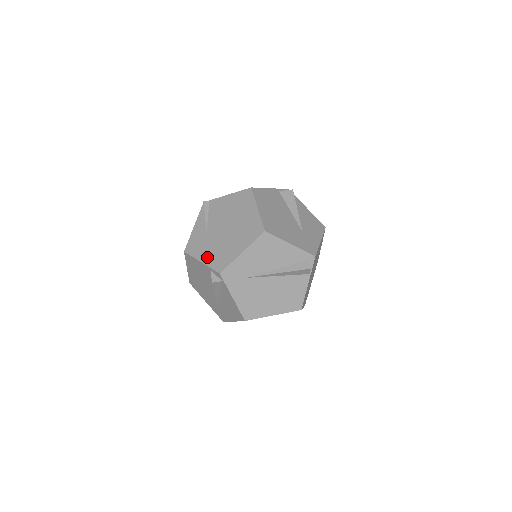
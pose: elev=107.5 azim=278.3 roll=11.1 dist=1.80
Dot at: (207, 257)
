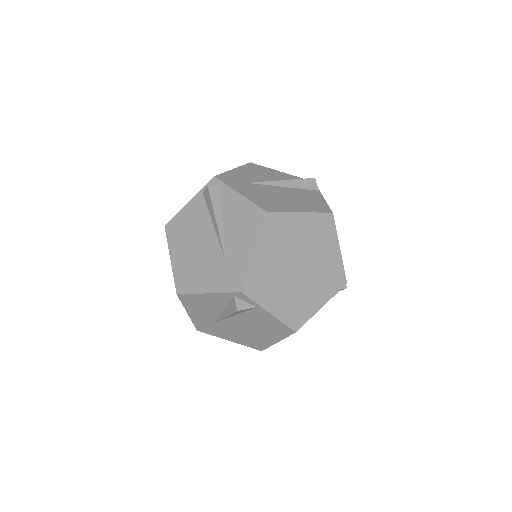
Dot at: occluded
